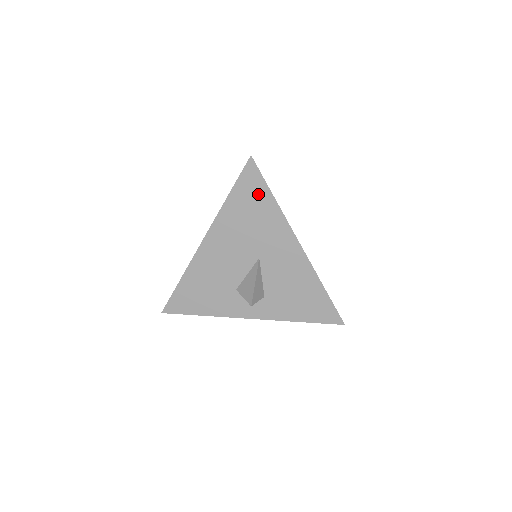
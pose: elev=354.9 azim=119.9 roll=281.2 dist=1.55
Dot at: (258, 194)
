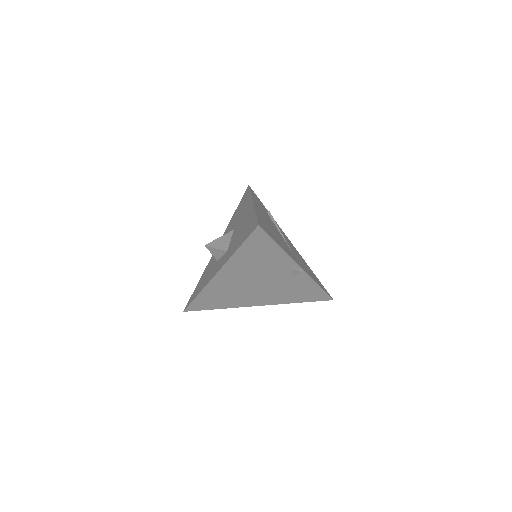
Dot at: (245, 198)
